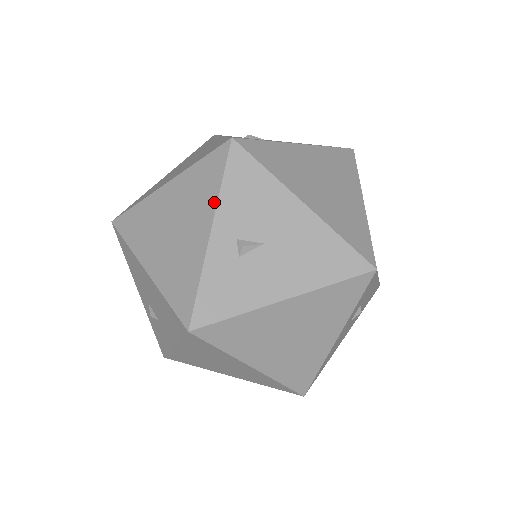
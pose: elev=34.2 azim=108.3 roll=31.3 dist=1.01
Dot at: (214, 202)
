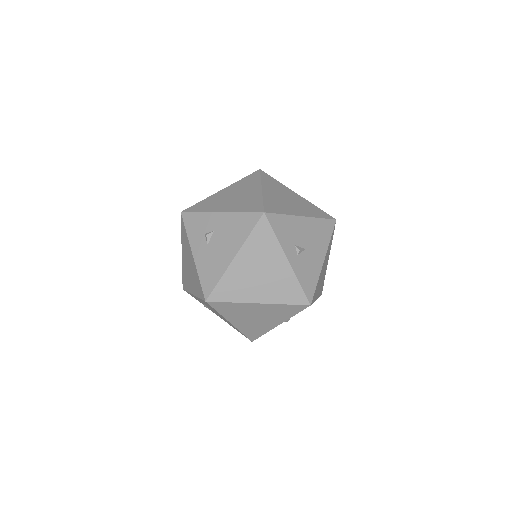
Dot at: (287, 319)
